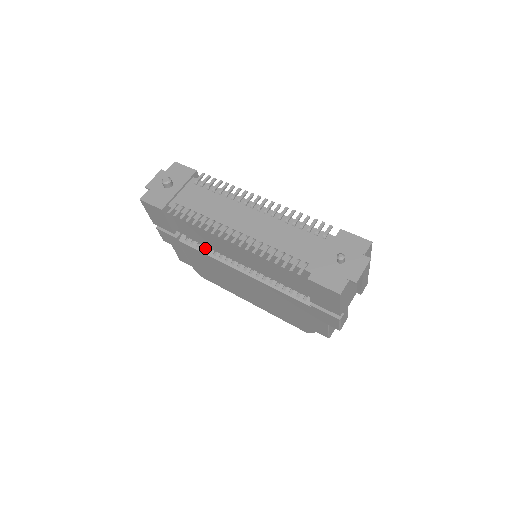
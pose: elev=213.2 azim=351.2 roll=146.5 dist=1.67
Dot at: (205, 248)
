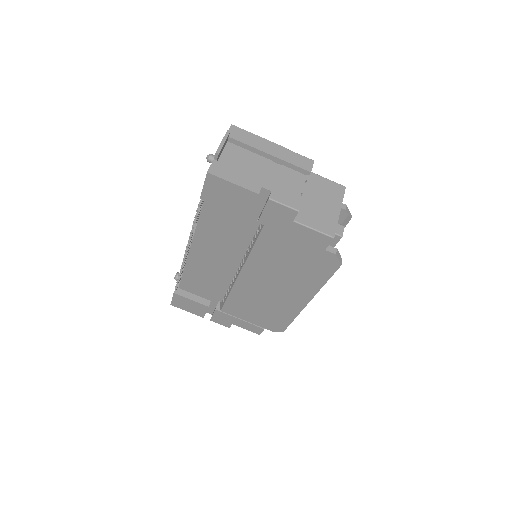
Dot at: (227, 292)
